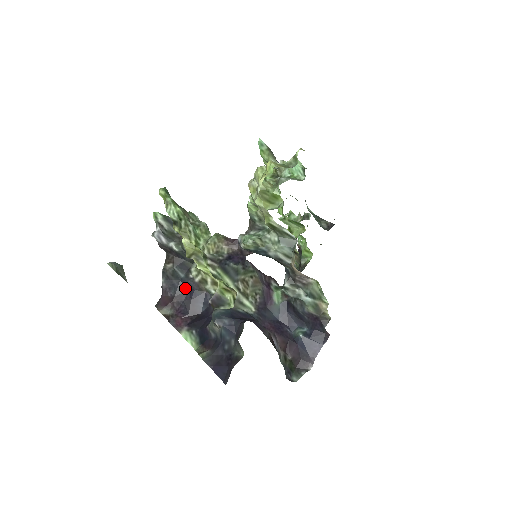
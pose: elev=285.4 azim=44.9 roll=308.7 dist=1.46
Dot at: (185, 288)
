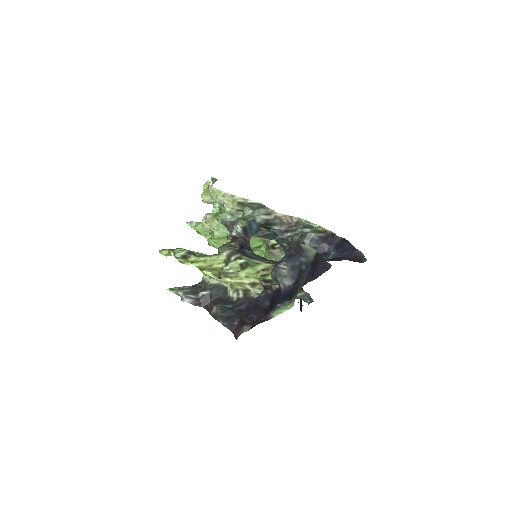
Dot at: (241, 310)
